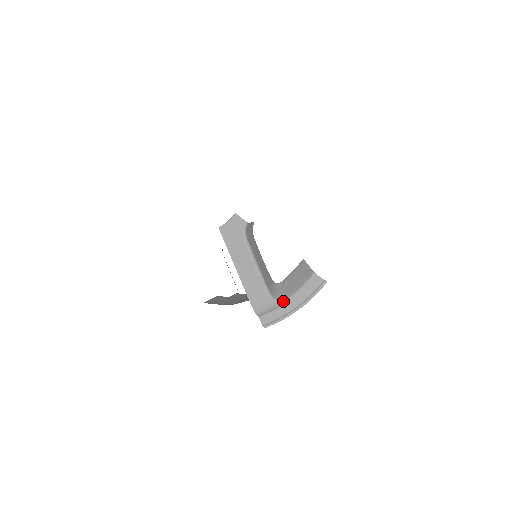
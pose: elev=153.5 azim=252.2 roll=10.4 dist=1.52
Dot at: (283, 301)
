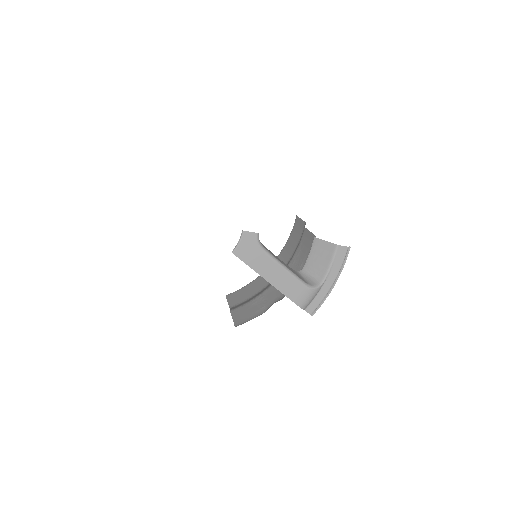
Dot at: (321, 284)
